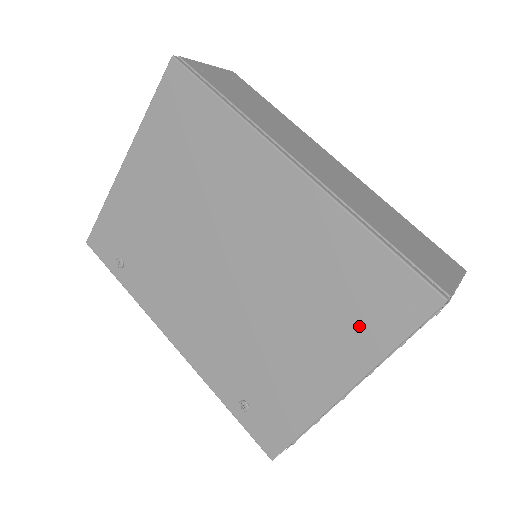
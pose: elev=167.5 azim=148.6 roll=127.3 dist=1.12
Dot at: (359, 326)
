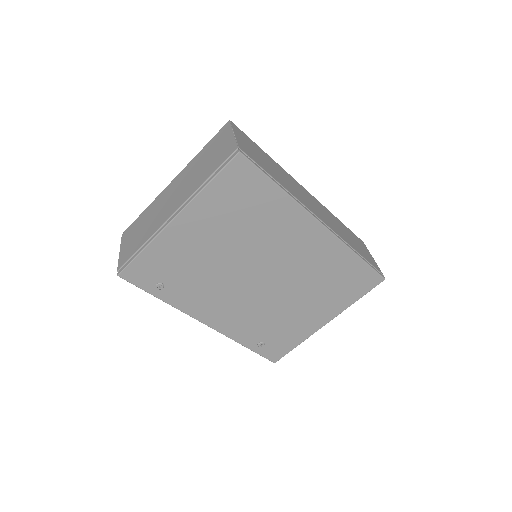
Dot at: (341, 295)
